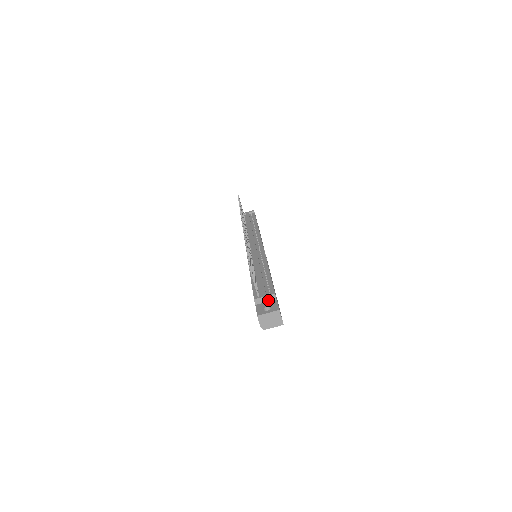
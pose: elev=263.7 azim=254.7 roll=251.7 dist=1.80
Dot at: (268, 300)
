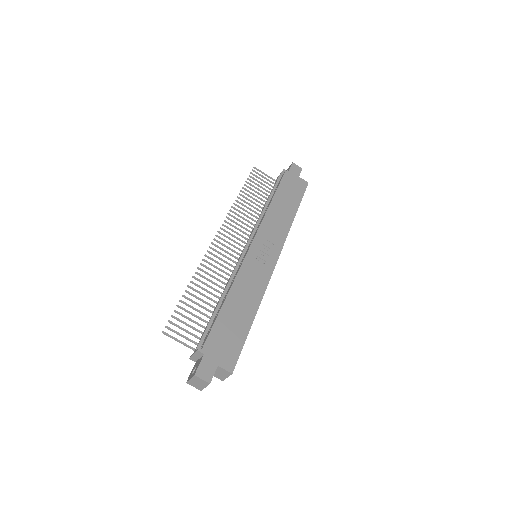
Dot at: (199, 356)
